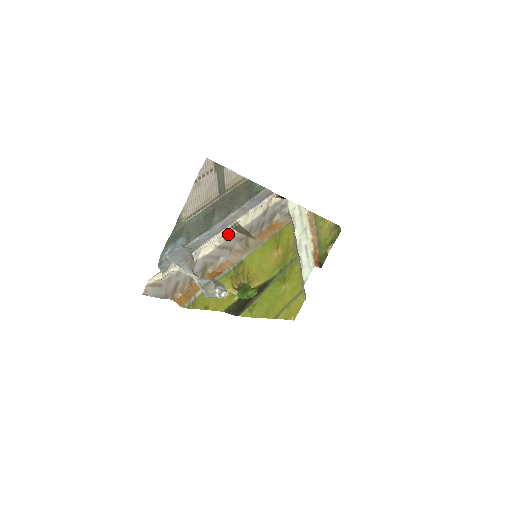
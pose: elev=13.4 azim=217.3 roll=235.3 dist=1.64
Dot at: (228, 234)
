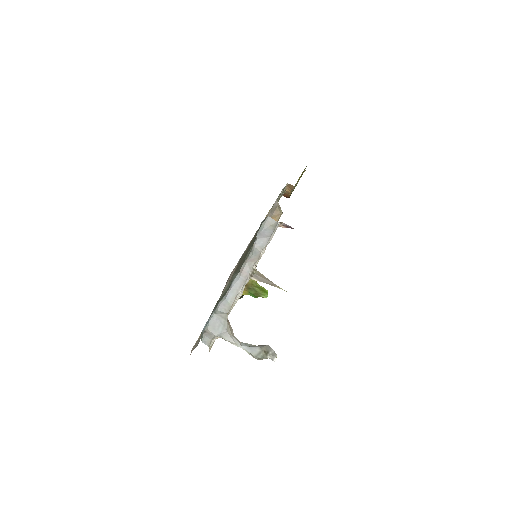
Dot at: occluded
